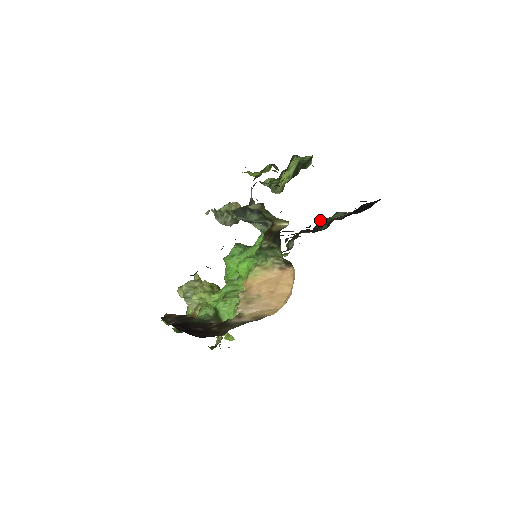
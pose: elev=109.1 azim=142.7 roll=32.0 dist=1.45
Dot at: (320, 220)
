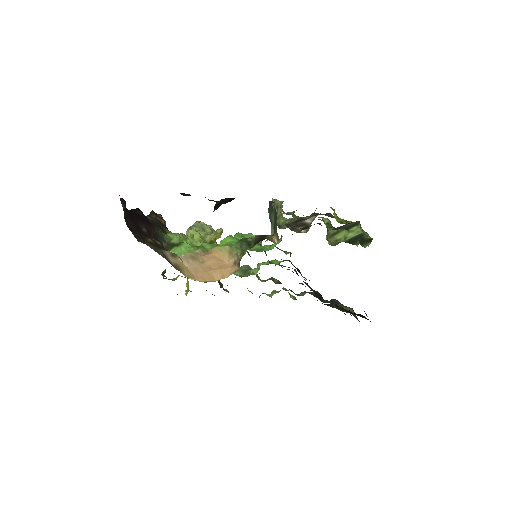
Dot at: (335, 299)
